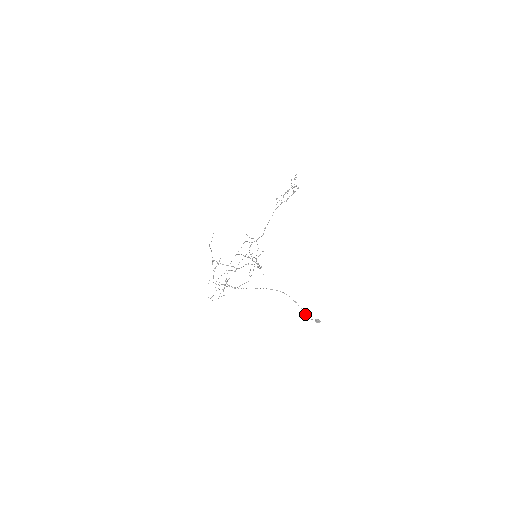
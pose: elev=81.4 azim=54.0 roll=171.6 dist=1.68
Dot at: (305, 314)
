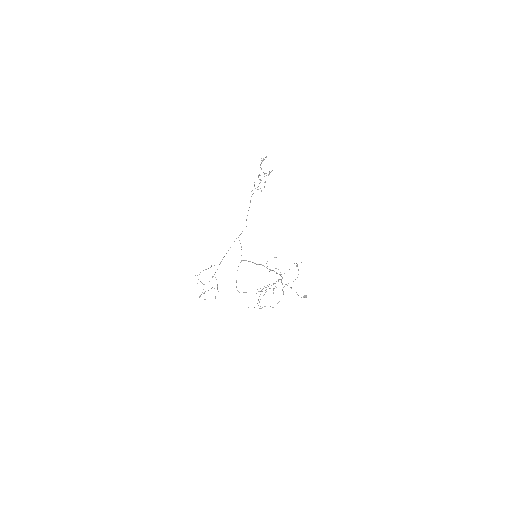
Dot at: (298, 295)
